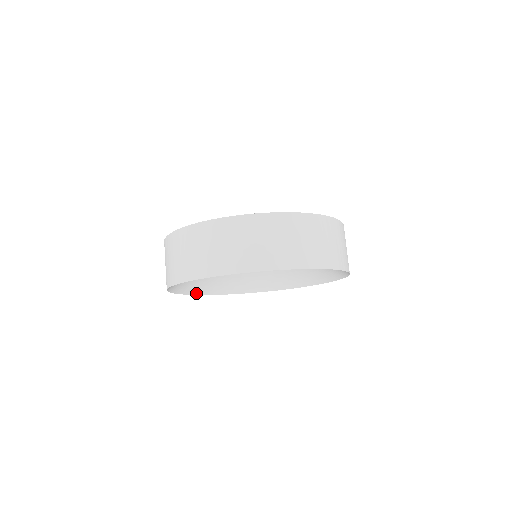
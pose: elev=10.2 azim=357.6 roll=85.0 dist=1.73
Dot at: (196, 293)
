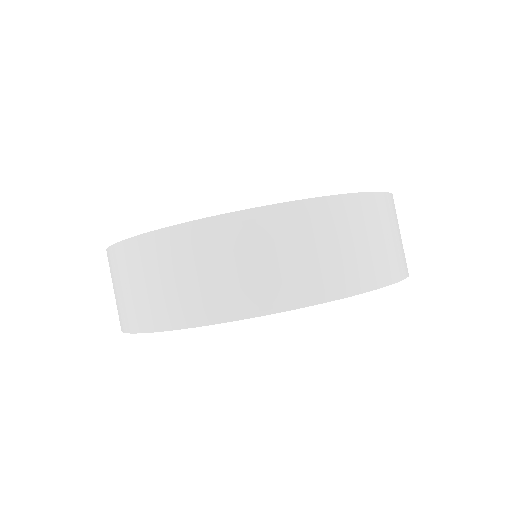
Dot at: occluded
